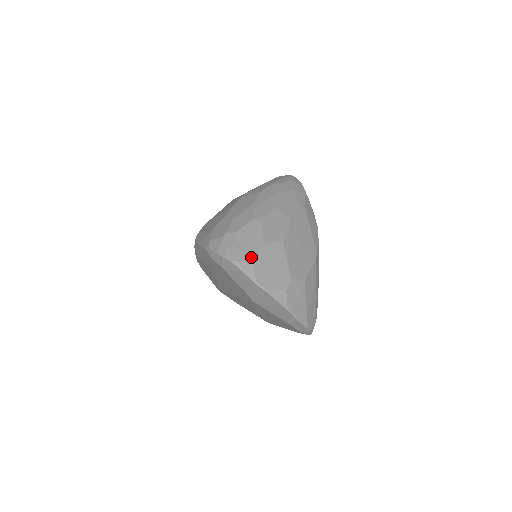
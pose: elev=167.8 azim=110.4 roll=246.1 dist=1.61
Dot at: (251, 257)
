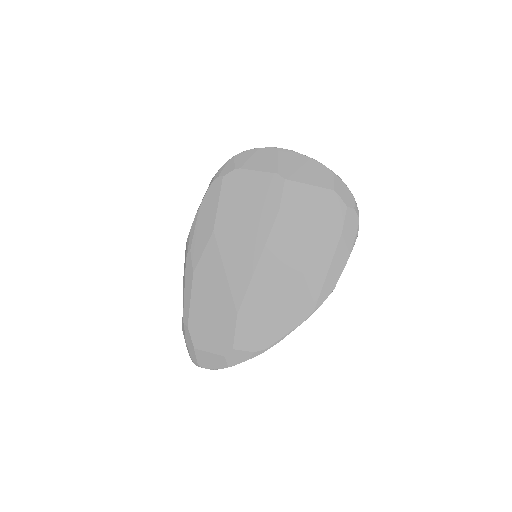
Dot at: occluded
